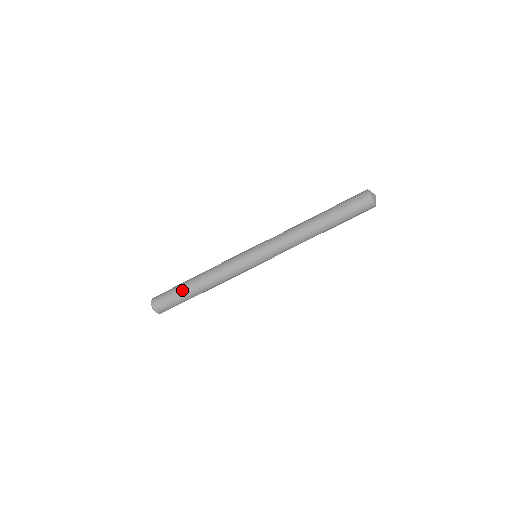
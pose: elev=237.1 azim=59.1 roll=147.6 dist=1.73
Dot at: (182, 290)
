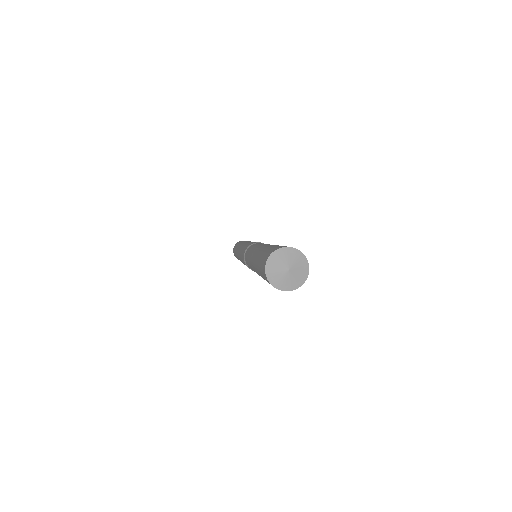
Dot at: occluded
